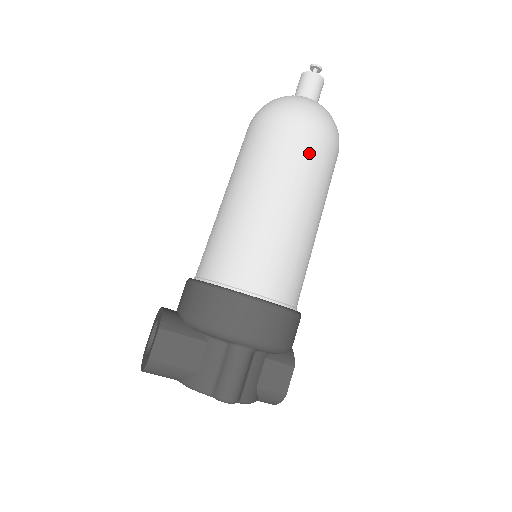
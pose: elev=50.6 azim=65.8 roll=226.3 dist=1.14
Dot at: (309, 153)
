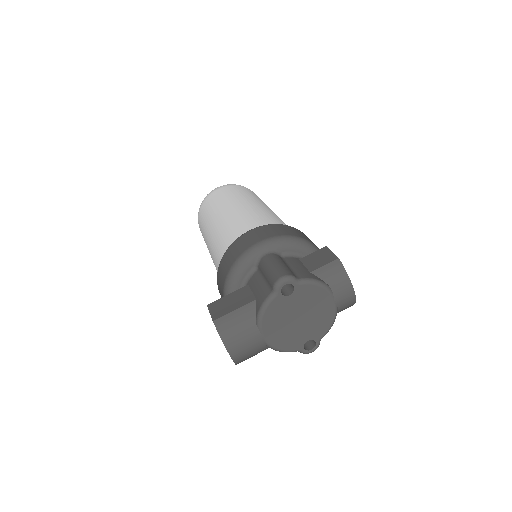
Dot at: (226, 192)
